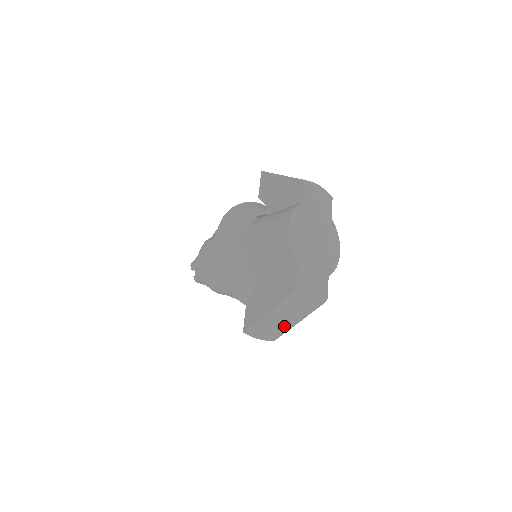
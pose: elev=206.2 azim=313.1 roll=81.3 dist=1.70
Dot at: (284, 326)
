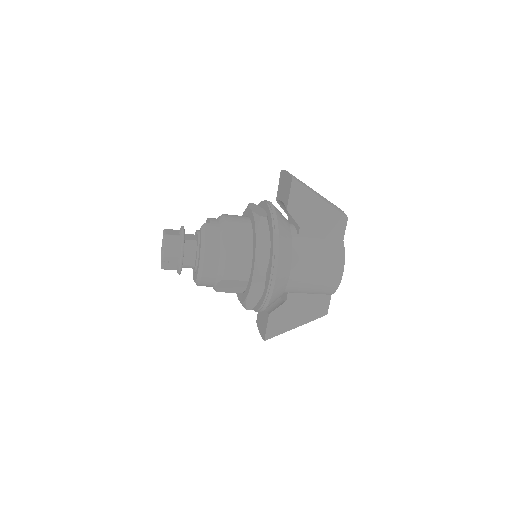
Dot at: occluded
